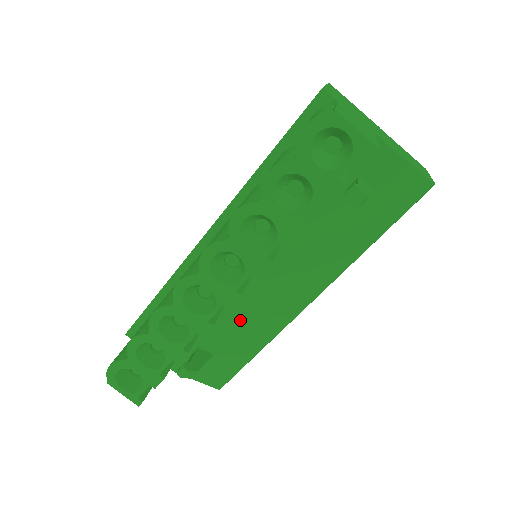
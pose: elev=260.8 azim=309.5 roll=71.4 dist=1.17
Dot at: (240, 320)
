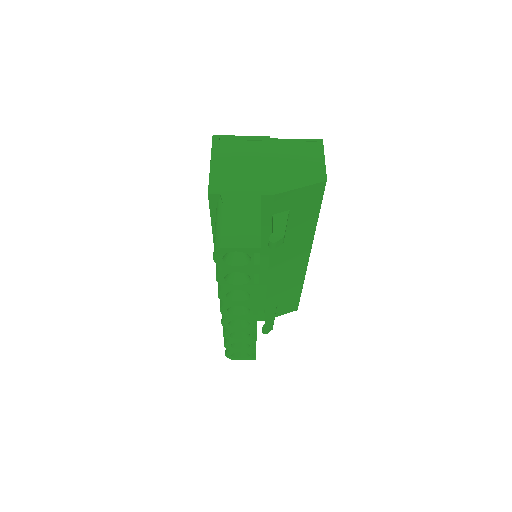
Dot at: (275, 289)
